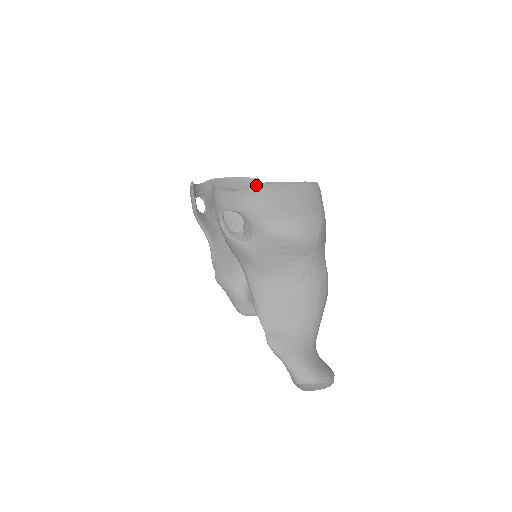
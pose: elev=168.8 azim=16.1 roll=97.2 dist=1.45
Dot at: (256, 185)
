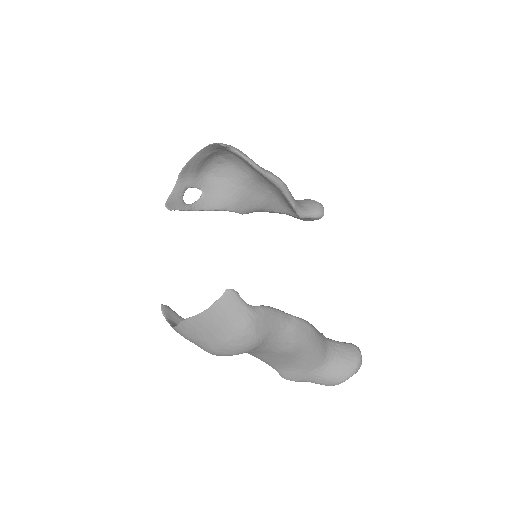
Dot at: (180, 325)
